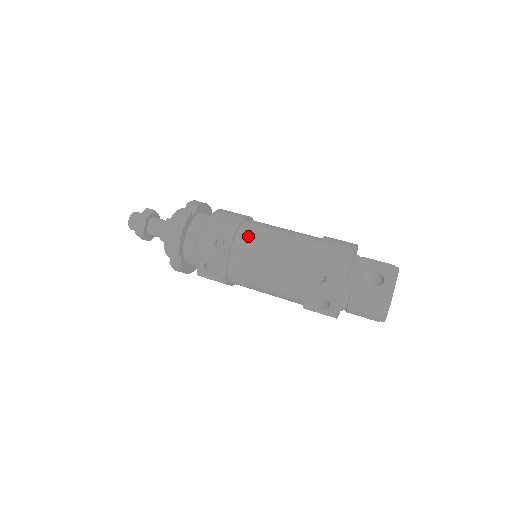
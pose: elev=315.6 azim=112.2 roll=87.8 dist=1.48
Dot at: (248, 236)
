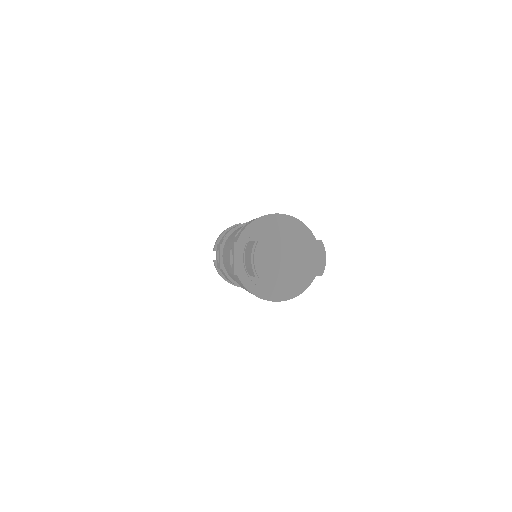
Dot at: occluded
